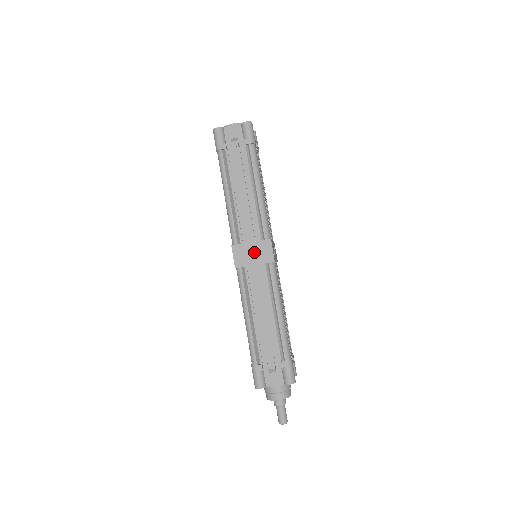
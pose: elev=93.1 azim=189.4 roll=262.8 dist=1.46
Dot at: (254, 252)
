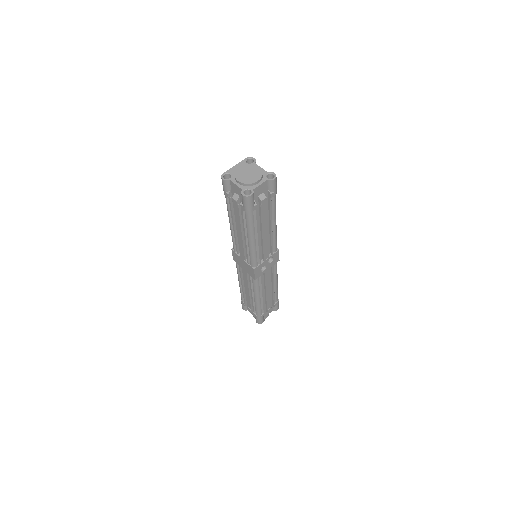
Dot at: (244, 265)
